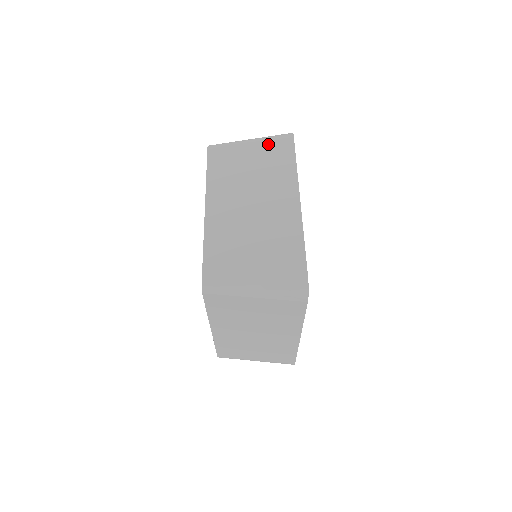
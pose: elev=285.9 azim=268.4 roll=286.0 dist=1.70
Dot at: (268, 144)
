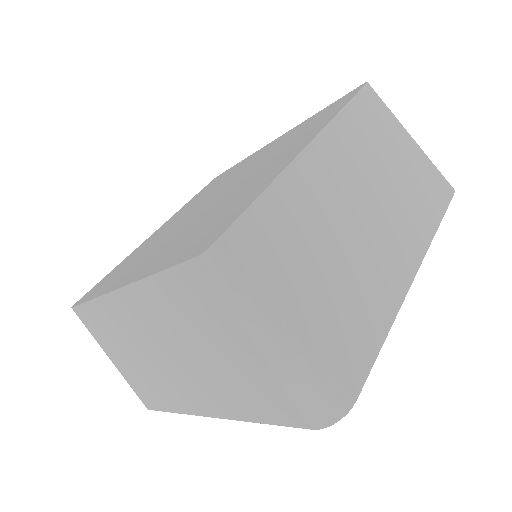
Dot at: (427, 167)
